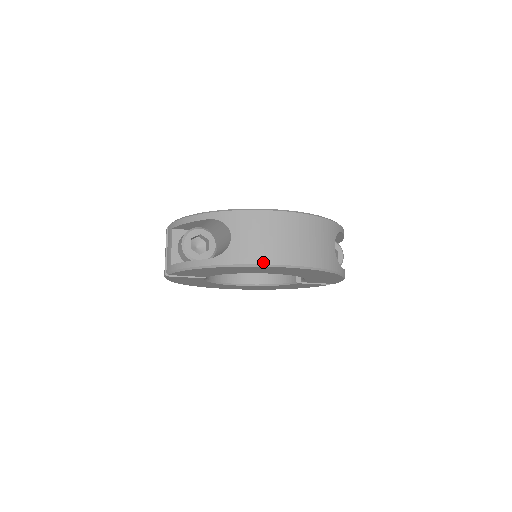
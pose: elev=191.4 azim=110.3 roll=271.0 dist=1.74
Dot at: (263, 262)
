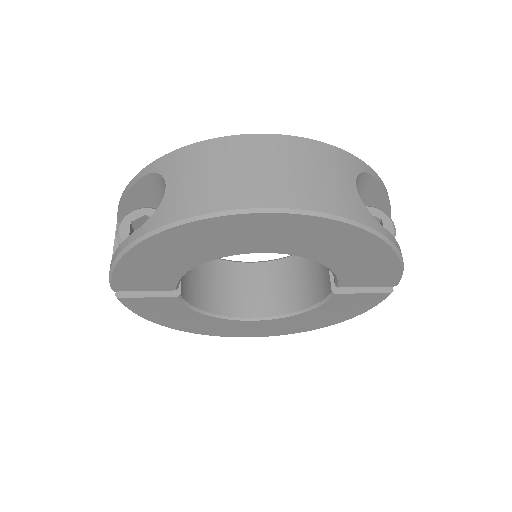
Dot at: (212, 209)
